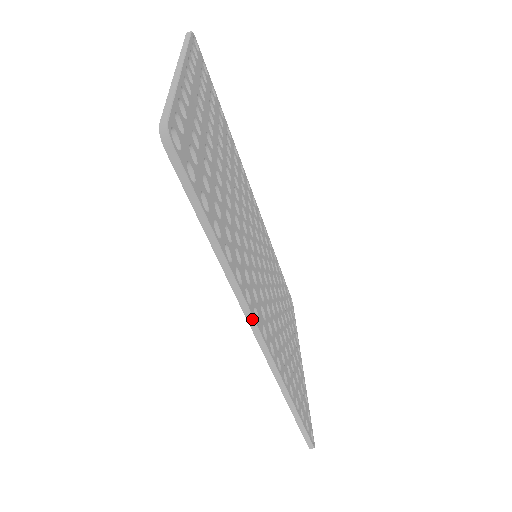
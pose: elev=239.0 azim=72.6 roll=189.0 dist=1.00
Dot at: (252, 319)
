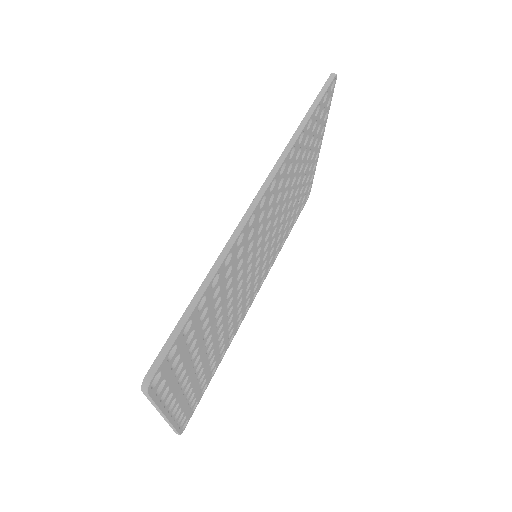
Dot at: (277, 170)
